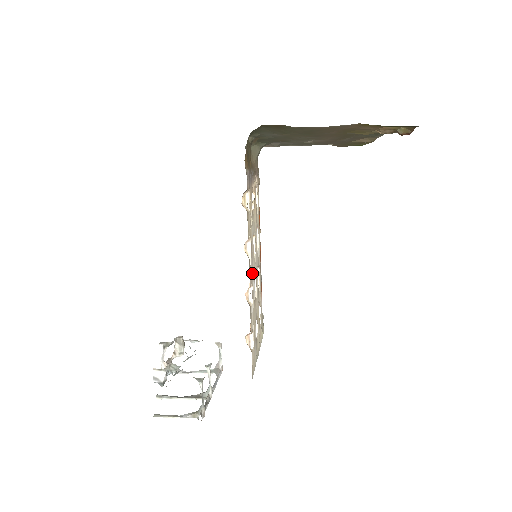
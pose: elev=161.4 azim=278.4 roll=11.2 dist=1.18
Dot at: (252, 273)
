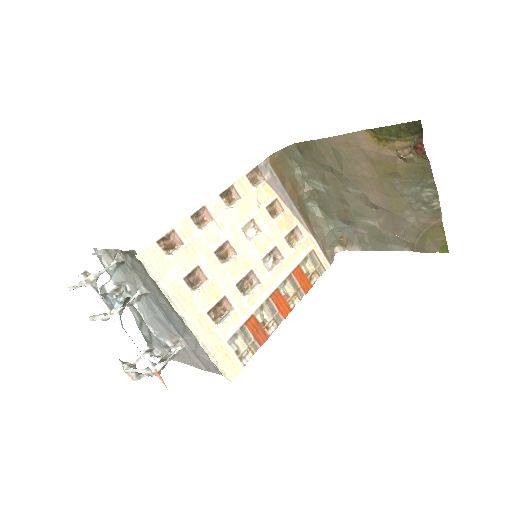
Dot at: (227, 226)
